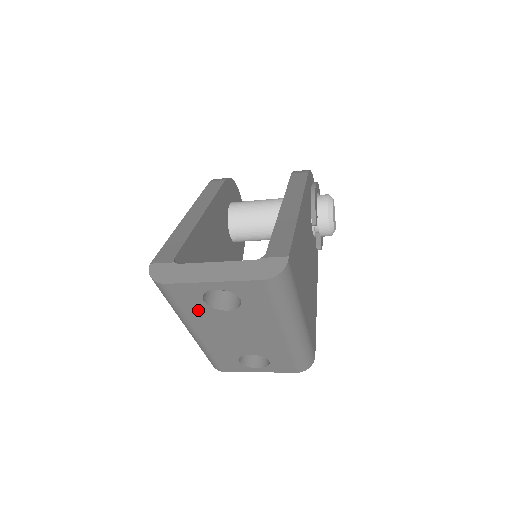
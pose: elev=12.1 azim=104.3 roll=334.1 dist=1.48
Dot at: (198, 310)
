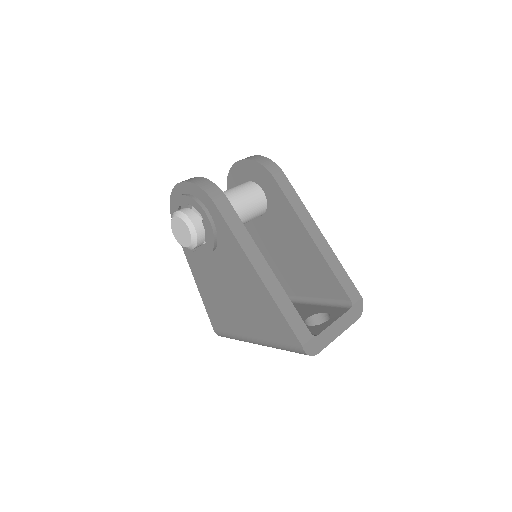
Dot at: occluded
